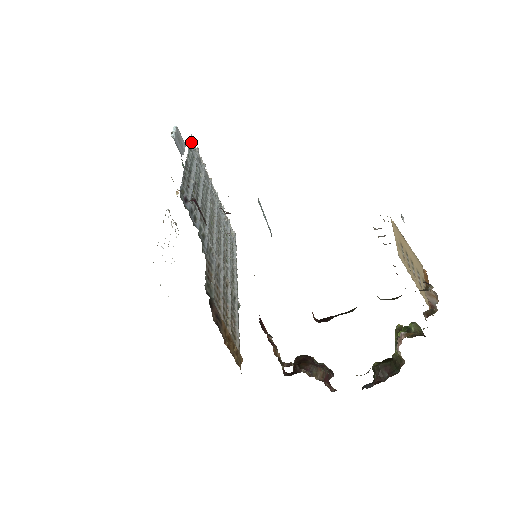
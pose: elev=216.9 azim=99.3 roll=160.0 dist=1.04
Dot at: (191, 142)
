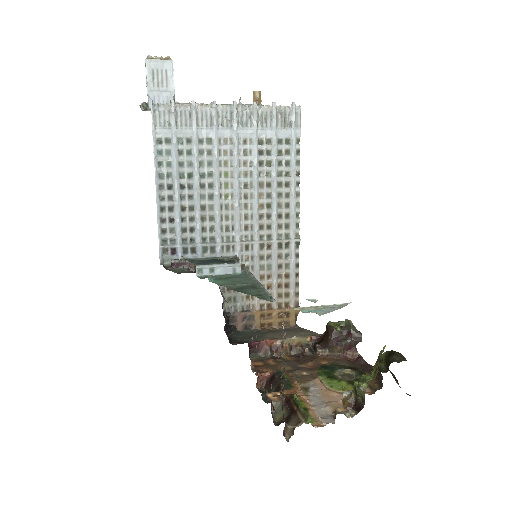
Dot at: (157, 118)
